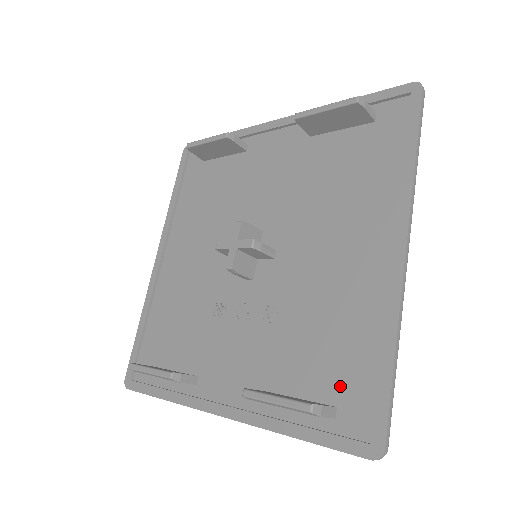
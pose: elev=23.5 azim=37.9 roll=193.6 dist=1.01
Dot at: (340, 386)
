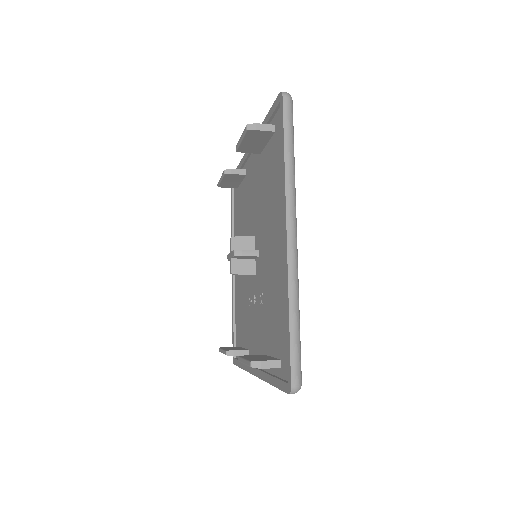
Dot at: (281, 344)
